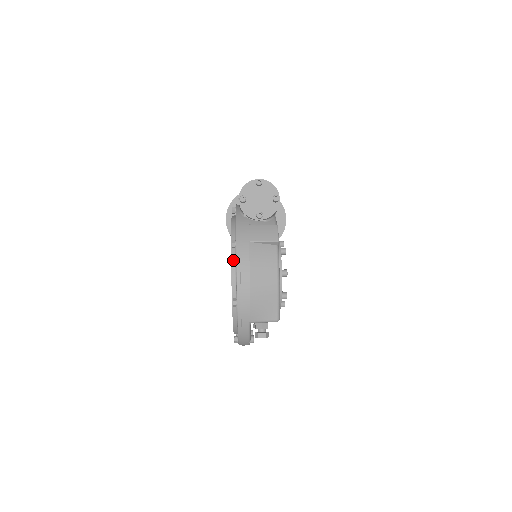
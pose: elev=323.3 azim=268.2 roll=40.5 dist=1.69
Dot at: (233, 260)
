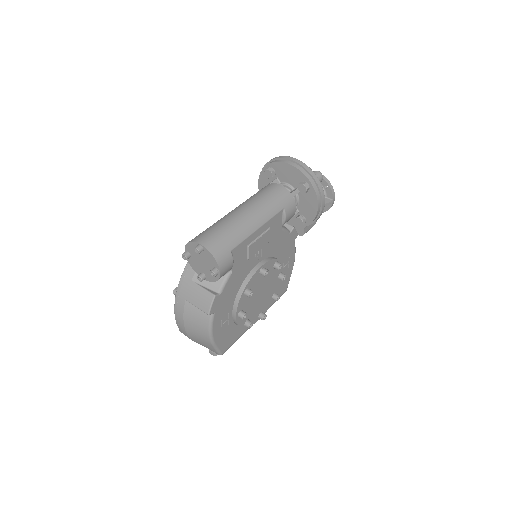
Dot at: occluded
